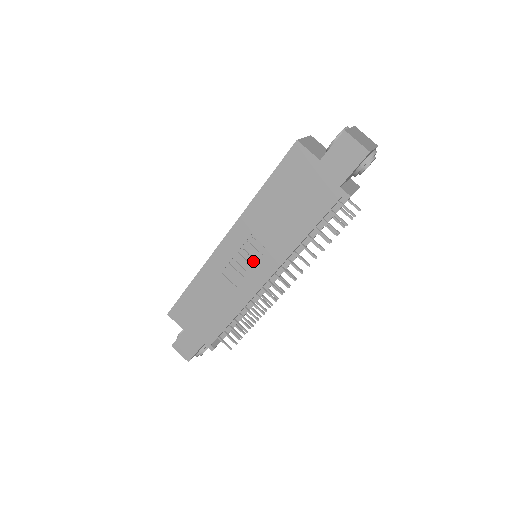
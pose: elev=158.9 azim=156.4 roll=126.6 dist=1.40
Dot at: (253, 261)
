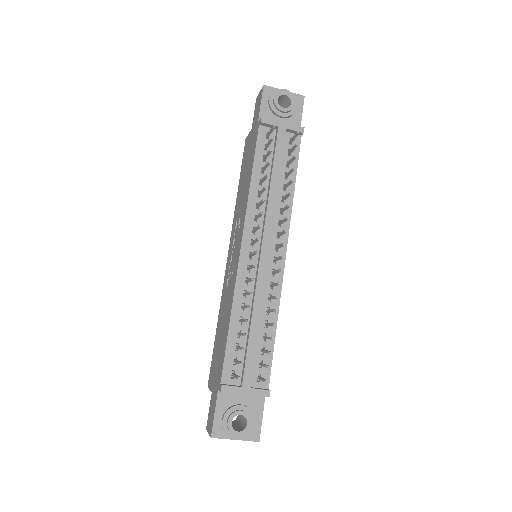
Dot at: (236, 245)
